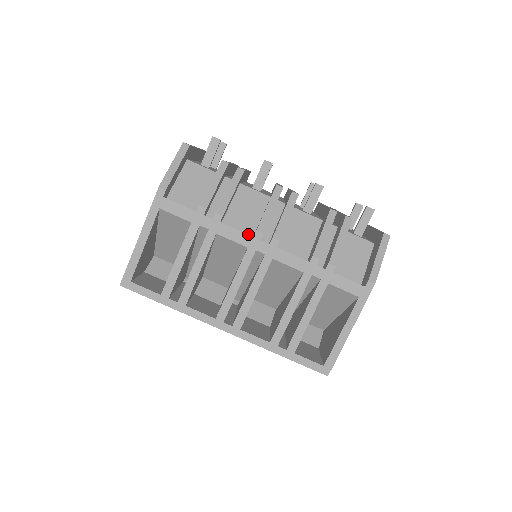
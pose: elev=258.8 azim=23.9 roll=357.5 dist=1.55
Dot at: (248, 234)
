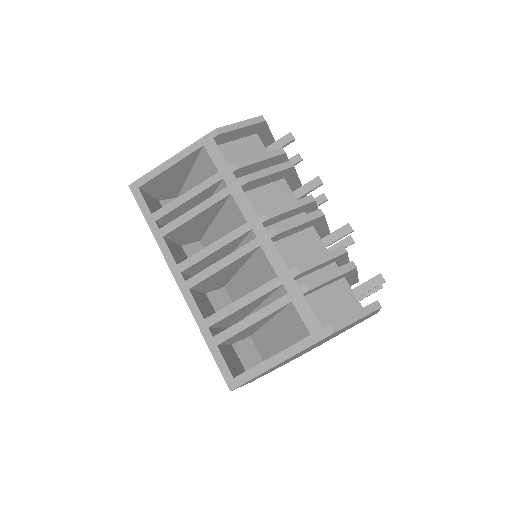
Dot at: occluded
